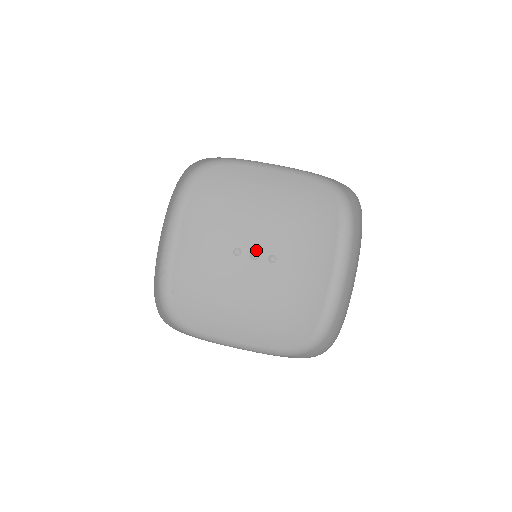
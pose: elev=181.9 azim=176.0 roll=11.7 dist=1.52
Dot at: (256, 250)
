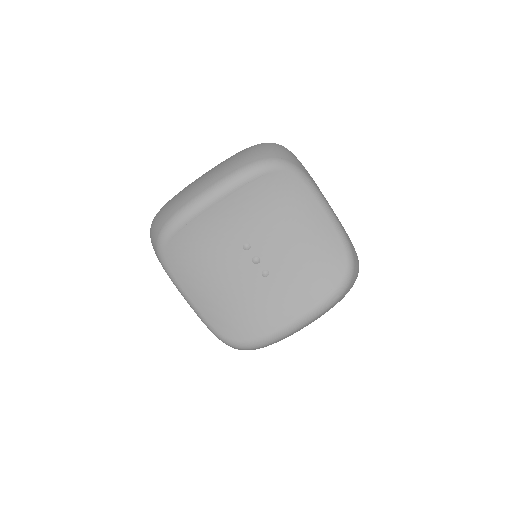
Dot at: (260, 257)
